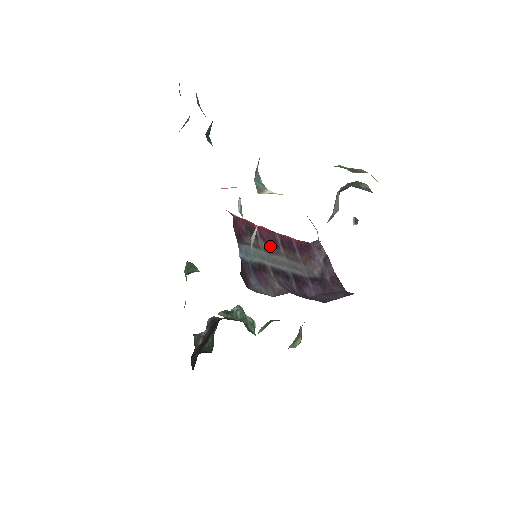
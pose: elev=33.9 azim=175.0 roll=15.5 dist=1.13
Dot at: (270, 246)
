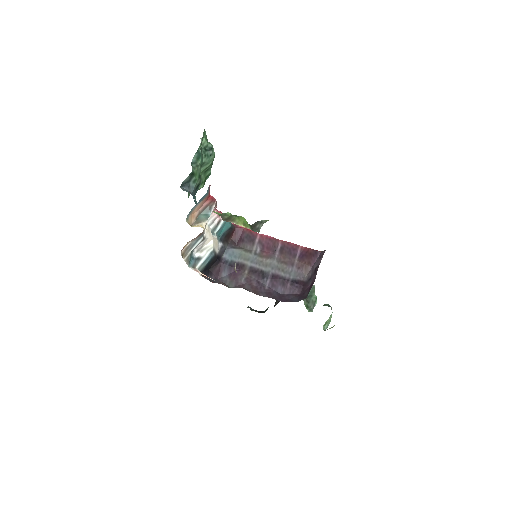
Dot at: (266, 251)
